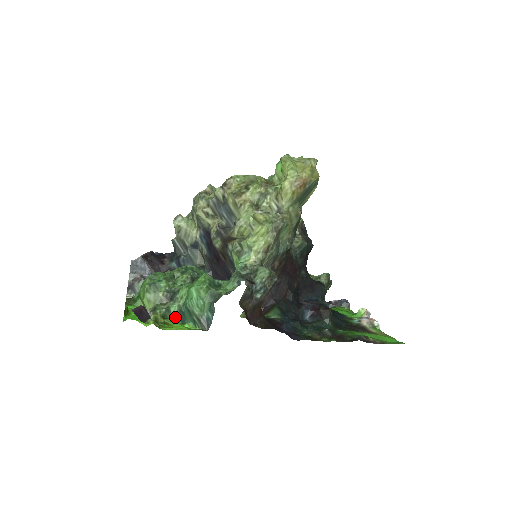
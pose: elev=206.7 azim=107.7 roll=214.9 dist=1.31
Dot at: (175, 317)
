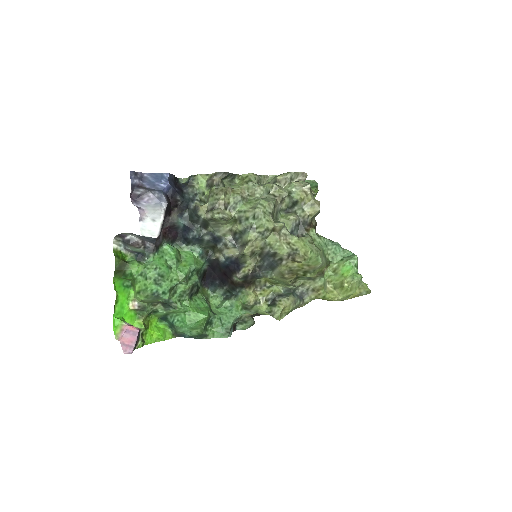
Dot at: (157, 316)
